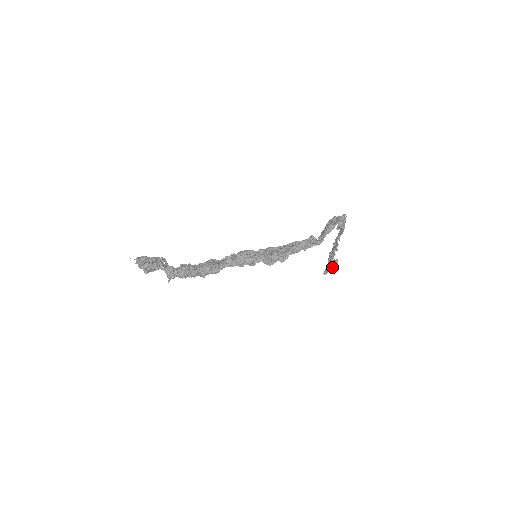
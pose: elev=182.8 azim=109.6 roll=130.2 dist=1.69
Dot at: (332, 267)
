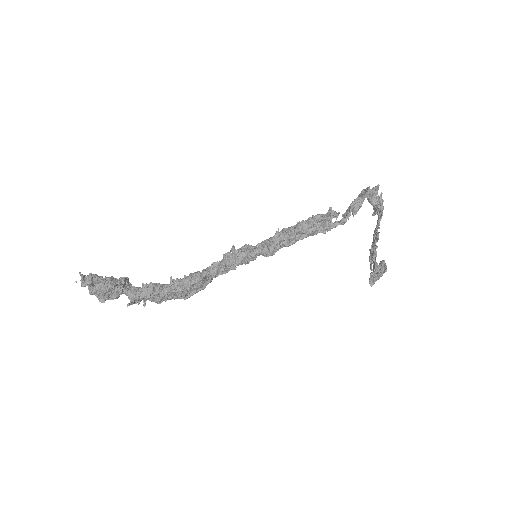
Dot at: (377, 267)
